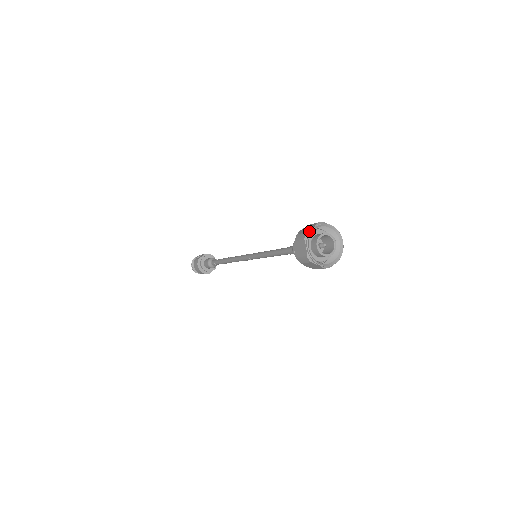
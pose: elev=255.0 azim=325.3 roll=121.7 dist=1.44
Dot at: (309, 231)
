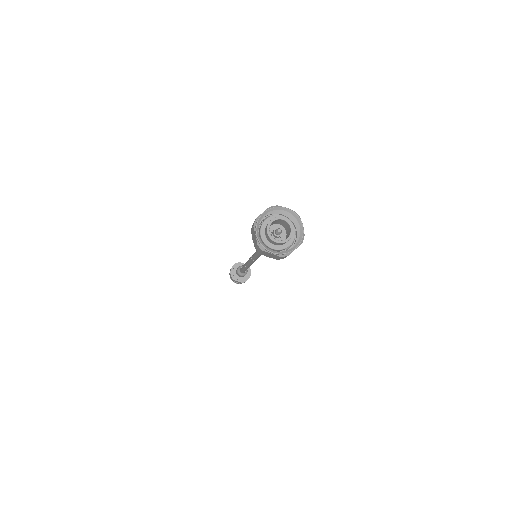
Dot at: (280, 206)
